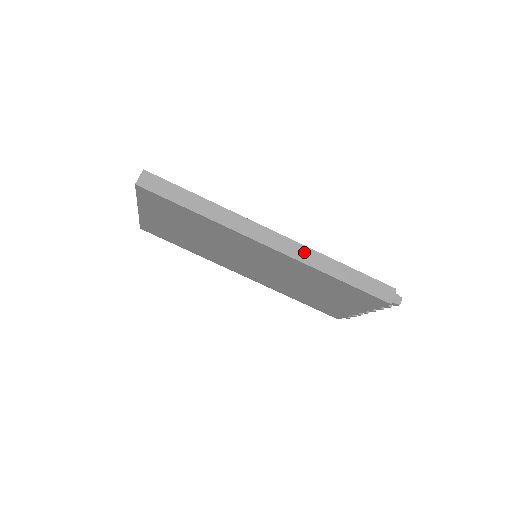
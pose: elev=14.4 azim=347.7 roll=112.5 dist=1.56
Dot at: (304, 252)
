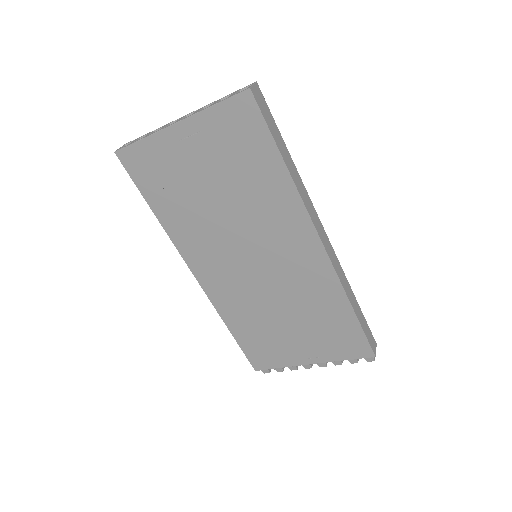
Dot at: (339, 269)
